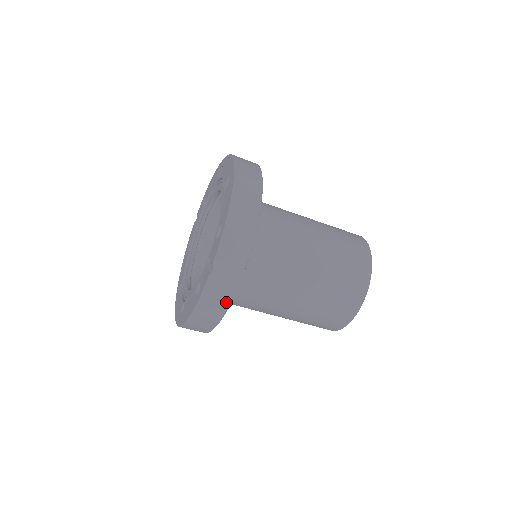
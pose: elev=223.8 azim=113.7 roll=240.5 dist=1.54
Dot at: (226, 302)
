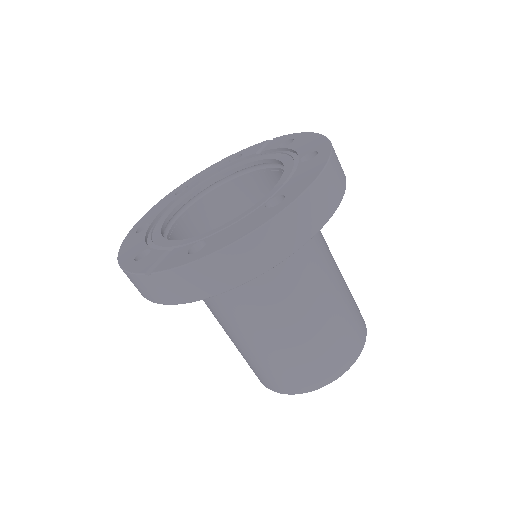
Dot at: (147, 297)
